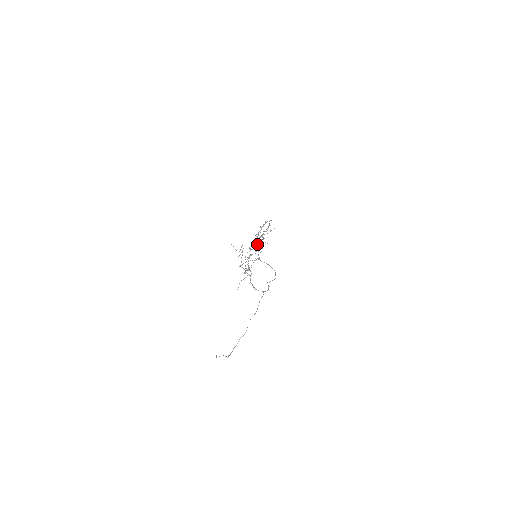
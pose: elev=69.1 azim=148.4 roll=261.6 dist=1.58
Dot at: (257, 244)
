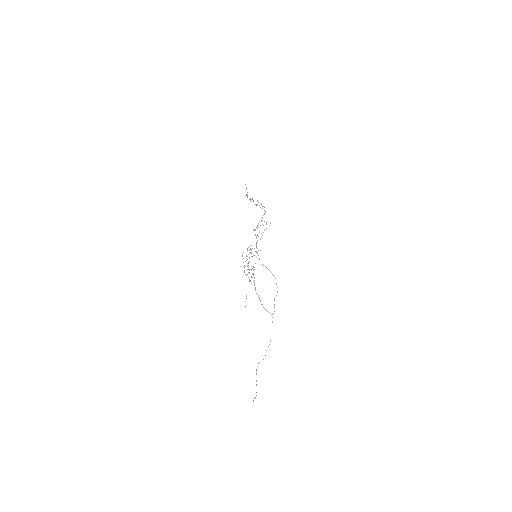
Dot at: occluded
